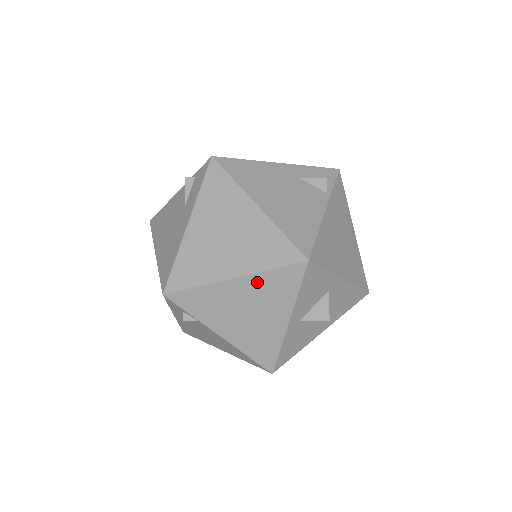
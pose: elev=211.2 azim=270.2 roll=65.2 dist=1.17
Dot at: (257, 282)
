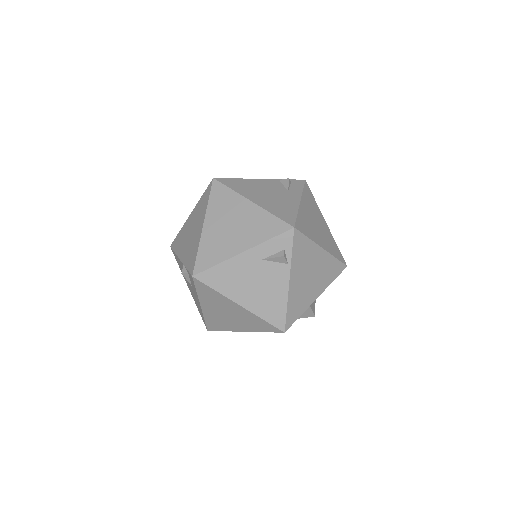
Dot at: occluded
